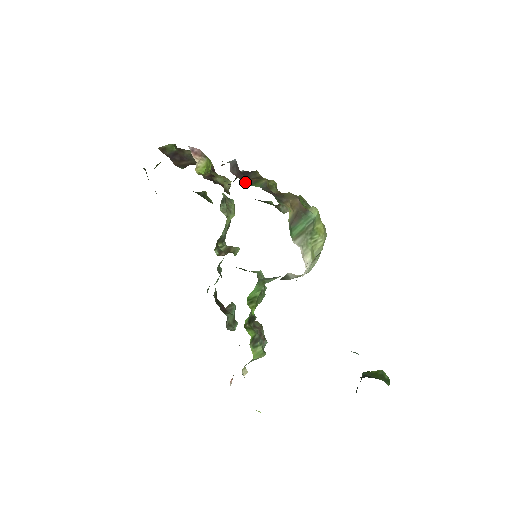
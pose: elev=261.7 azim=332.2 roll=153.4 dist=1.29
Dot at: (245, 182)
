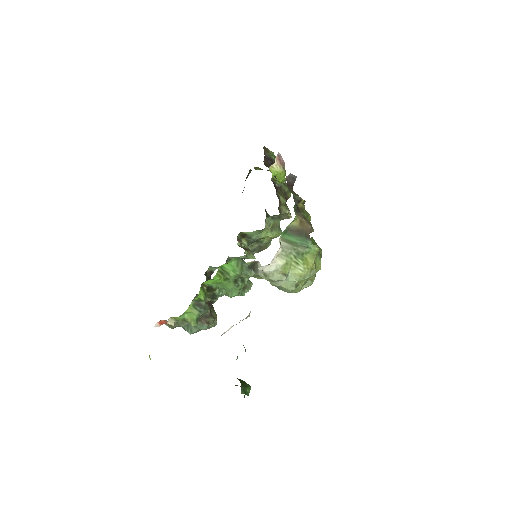
Dot at: (288, 188)
